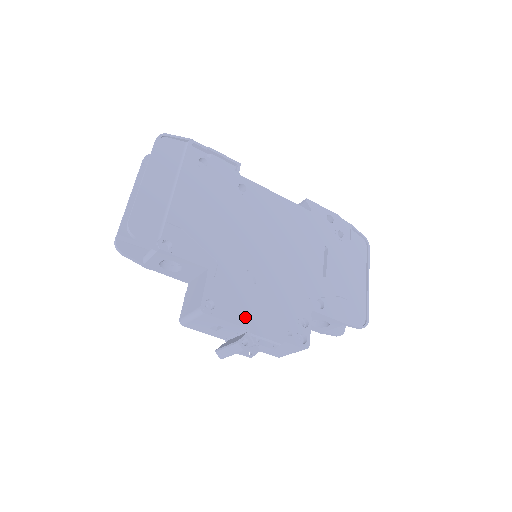
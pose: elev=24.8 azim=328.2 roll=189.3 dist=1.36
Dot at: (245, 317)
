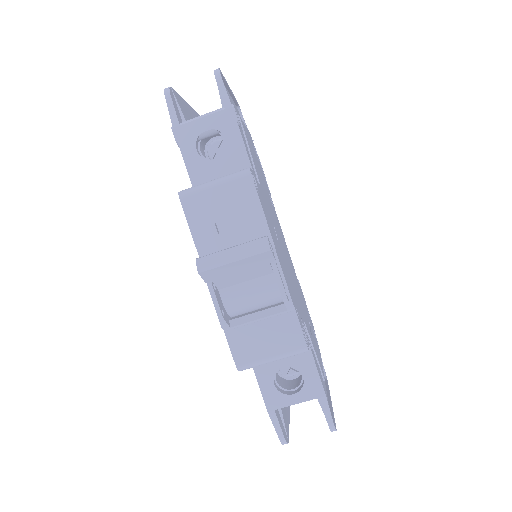
Dot at: (273, 237)
